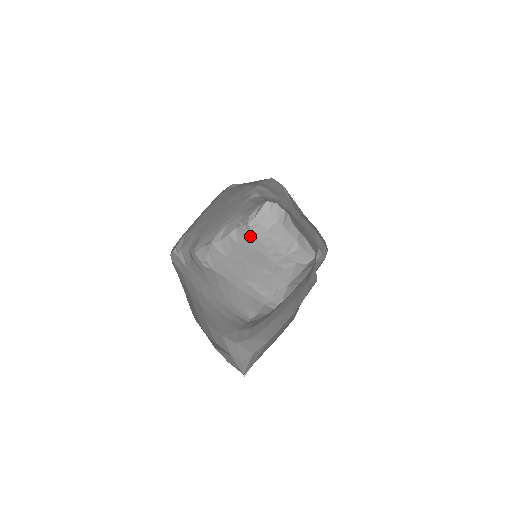
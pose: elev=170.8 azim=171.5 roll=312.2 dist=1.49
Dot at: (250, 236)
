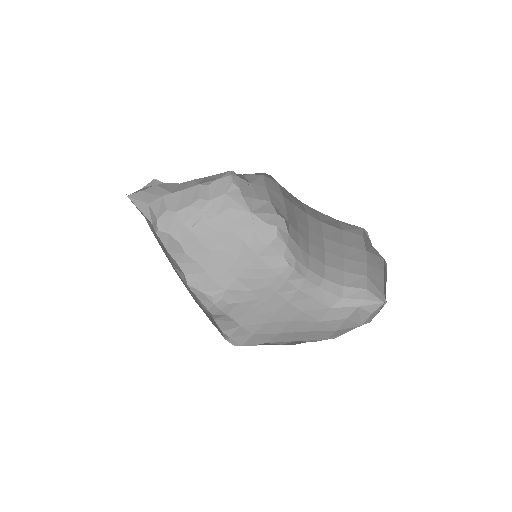
Dot at: (173, 234)
